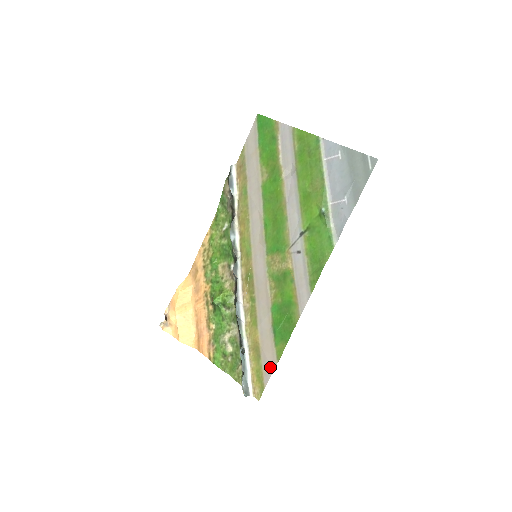
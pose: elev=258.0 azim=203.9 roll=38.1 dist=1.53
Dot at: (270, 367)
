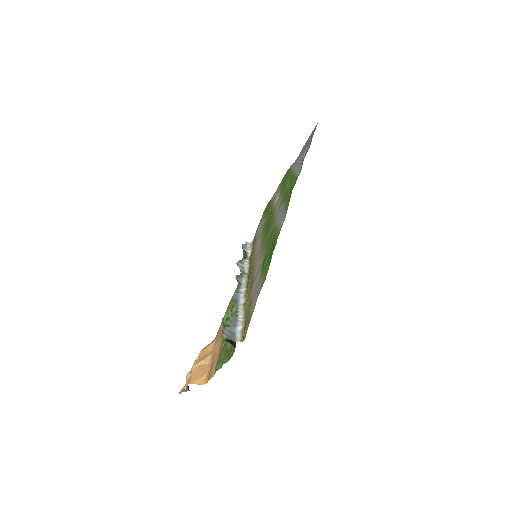
Dot at: (256, 297)
